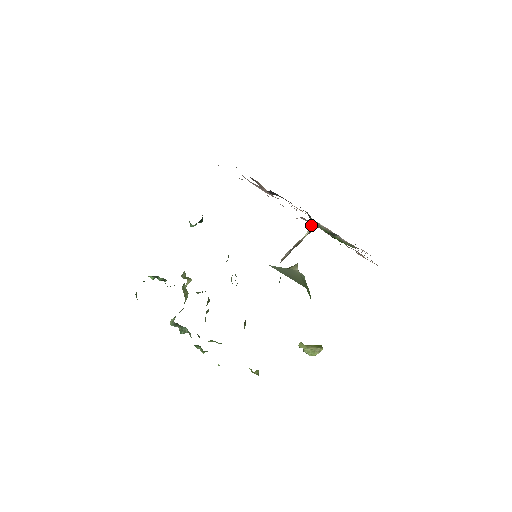
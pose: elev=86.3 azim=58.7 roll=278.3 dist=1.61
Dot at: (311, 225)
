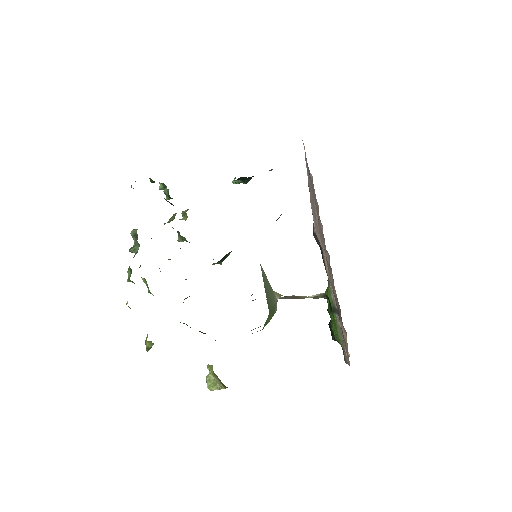
Dot at: (329, 265)
